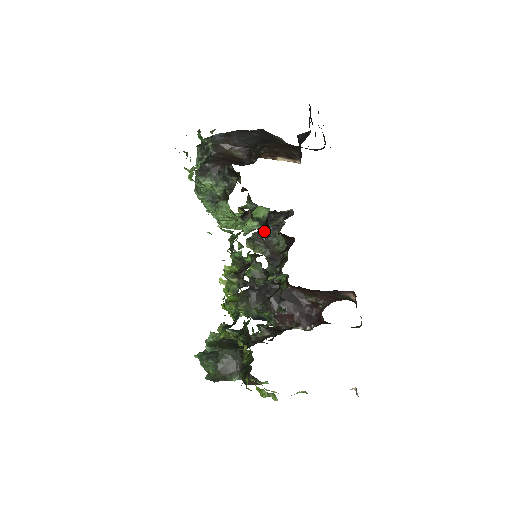
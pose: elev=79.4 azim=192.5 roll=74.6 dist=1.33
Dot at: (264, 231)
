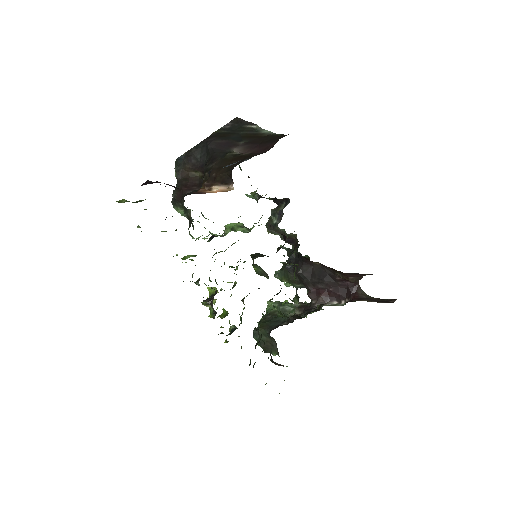
Dot at: (272, 219)
